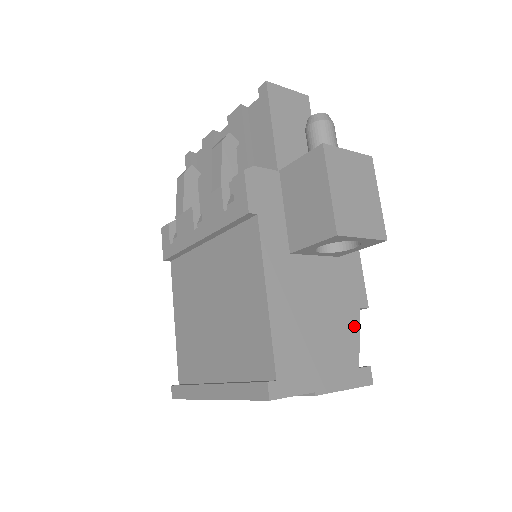
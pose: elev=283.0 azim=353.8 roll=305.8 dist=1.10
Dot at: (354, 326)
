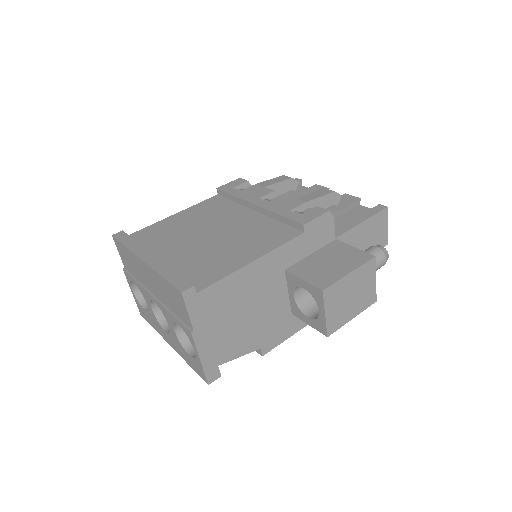
Dot at: (247, 348)
